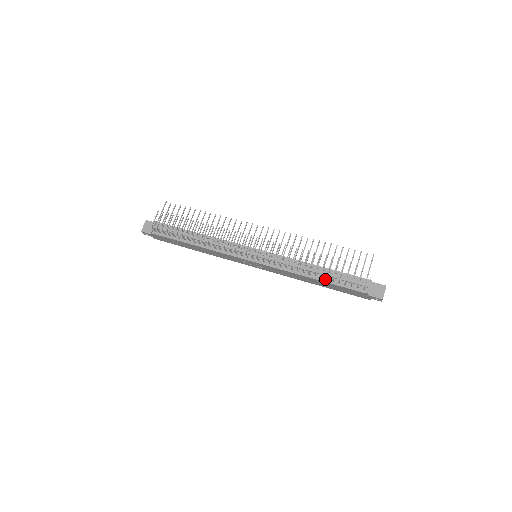
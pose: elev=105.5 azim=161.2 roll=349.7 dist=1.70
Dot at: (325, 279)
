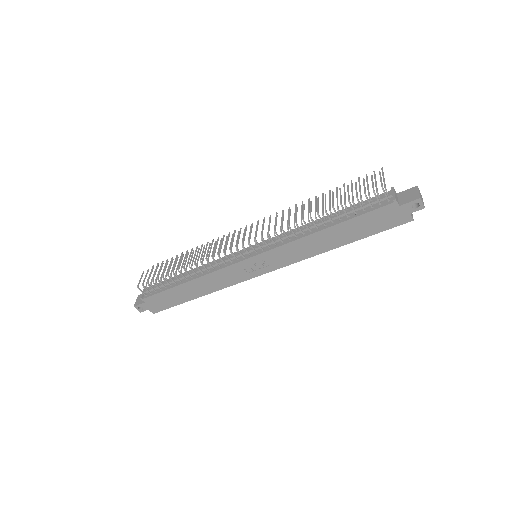
Dot at: (338, 221)
